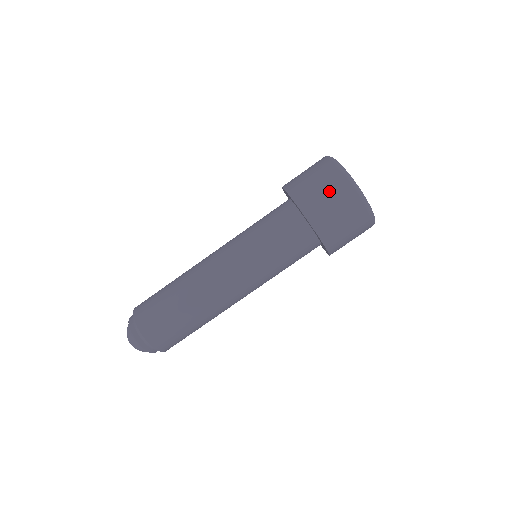
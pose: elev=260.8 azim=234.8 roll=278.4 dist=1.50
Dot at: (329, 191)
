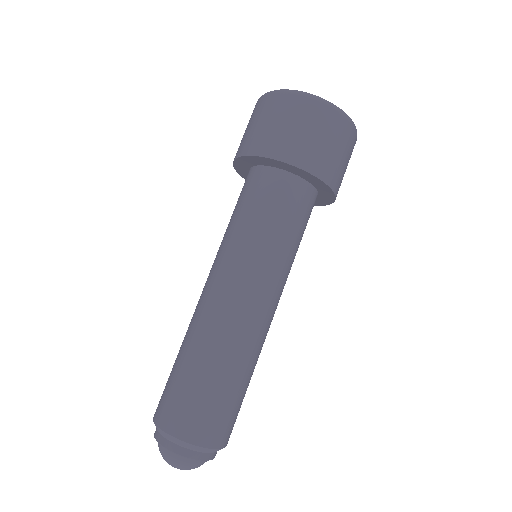
Dot at: (319, 130)
